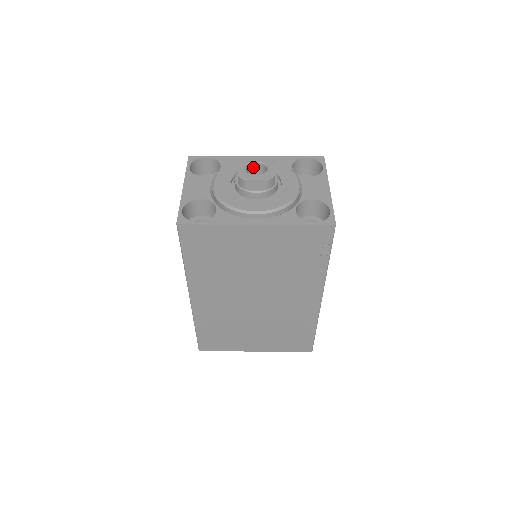
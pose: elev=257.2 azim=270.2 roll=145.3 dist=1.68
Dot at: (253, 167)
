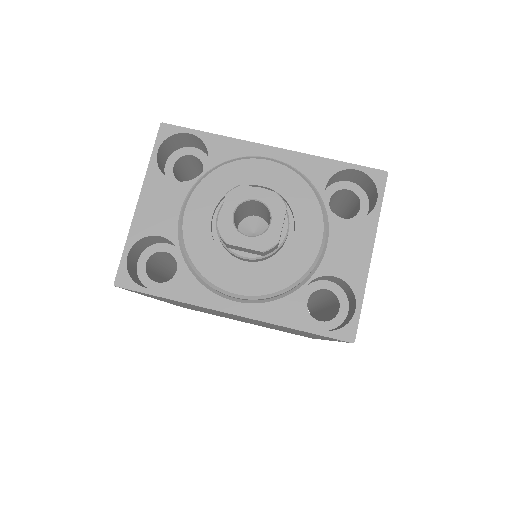
Dot at: (251, 202)
